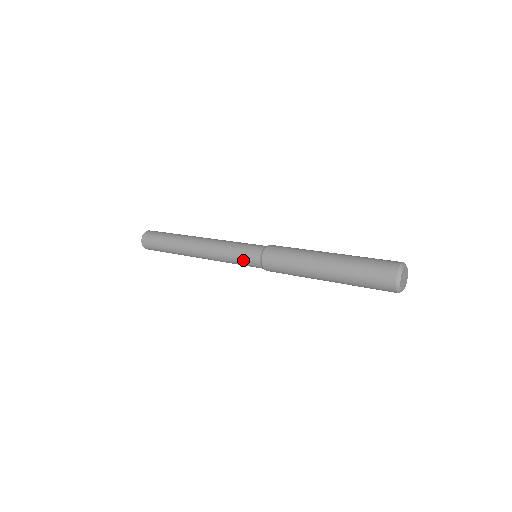
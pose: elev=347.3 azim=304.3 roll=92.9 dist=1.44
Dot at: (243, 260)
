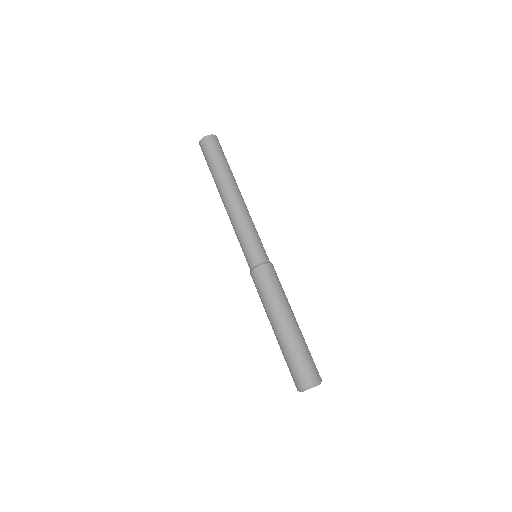
Dot at: (244, 251)
